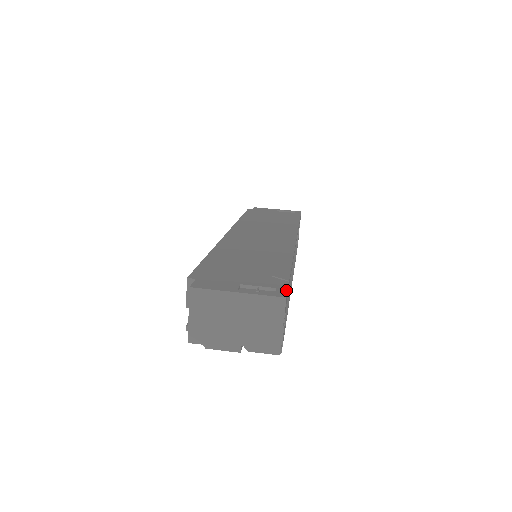
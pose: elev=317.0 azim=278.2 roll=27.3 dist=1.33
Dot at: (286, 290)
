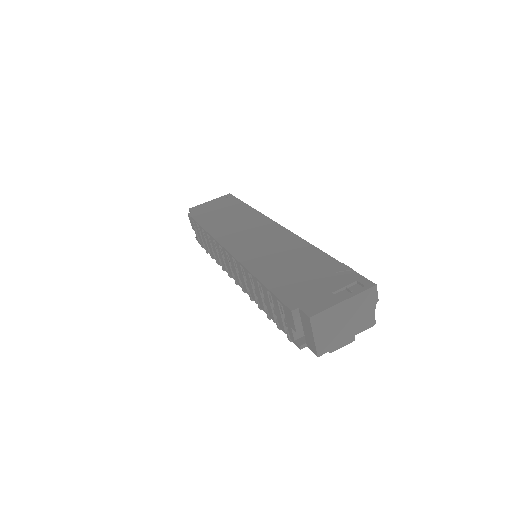
Dot at: (366, 279)
